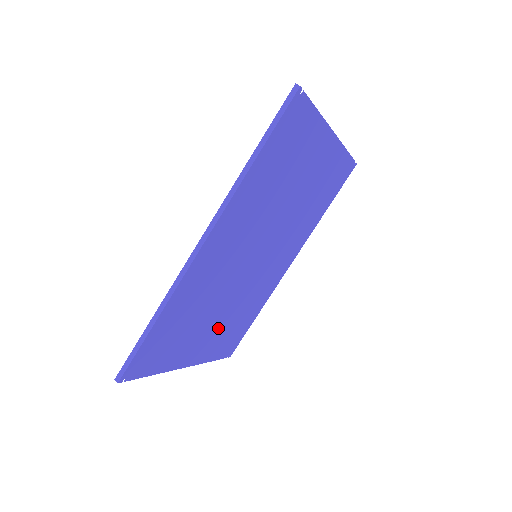
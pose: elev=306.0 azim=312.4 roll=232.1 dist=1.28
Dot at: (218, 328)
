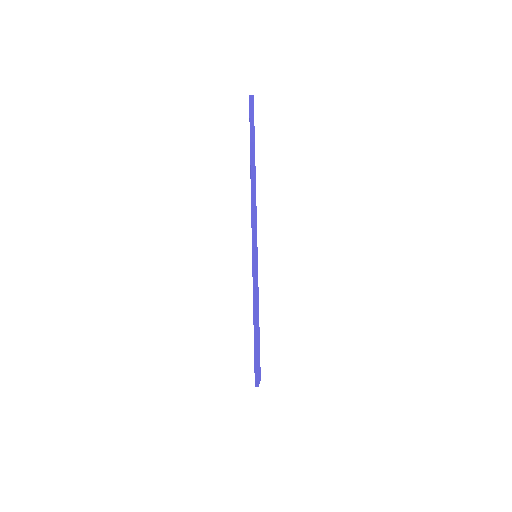
Dot at: occluded
